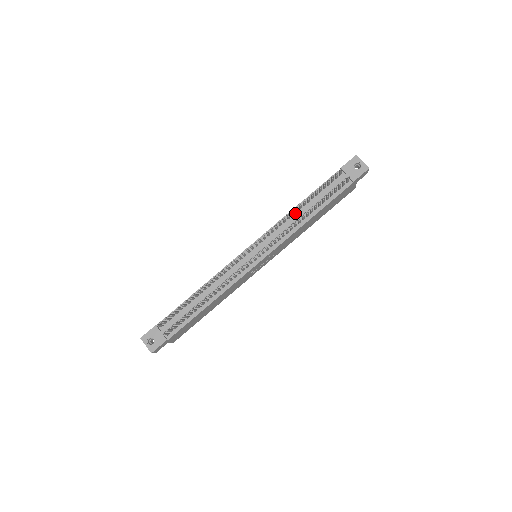
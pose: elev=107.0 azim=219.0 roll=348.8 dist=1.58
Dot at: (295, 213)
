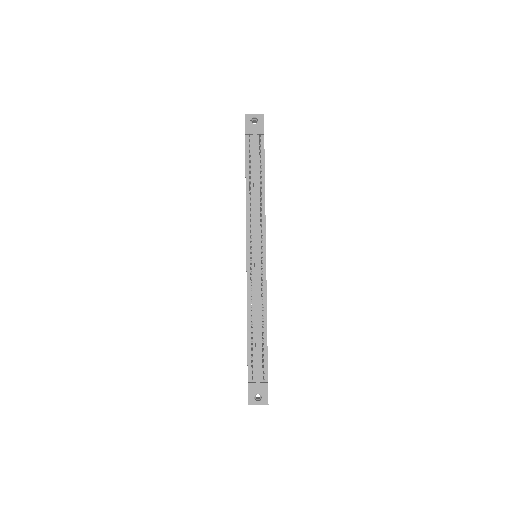
Dot at: occluded
